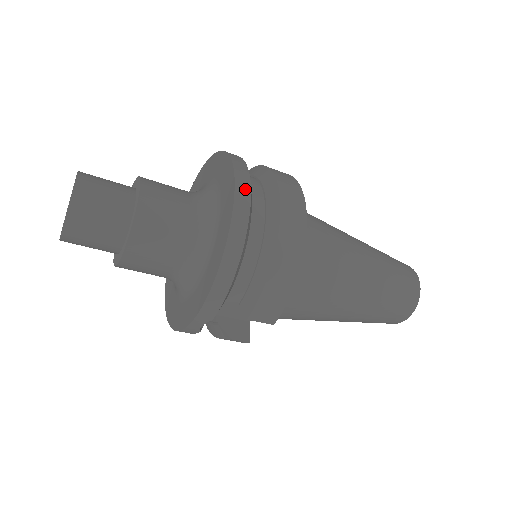
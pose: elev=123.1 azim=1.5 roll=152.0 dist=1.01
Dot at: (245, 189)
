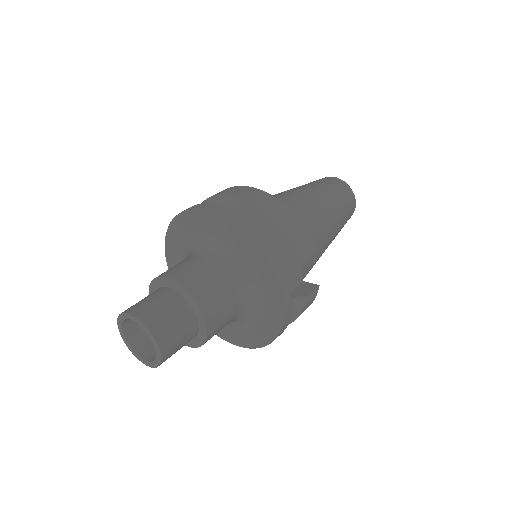
Dot at: (211, 206)
